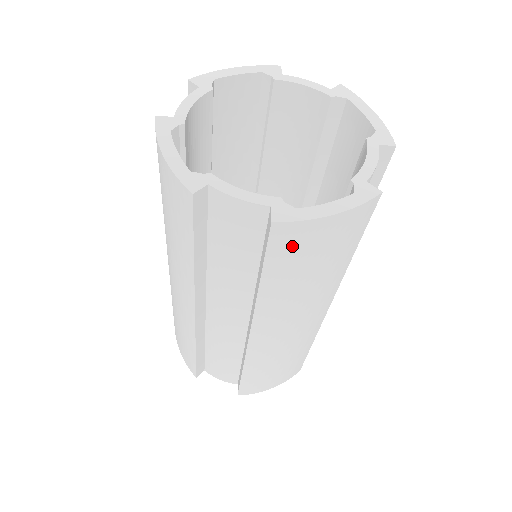
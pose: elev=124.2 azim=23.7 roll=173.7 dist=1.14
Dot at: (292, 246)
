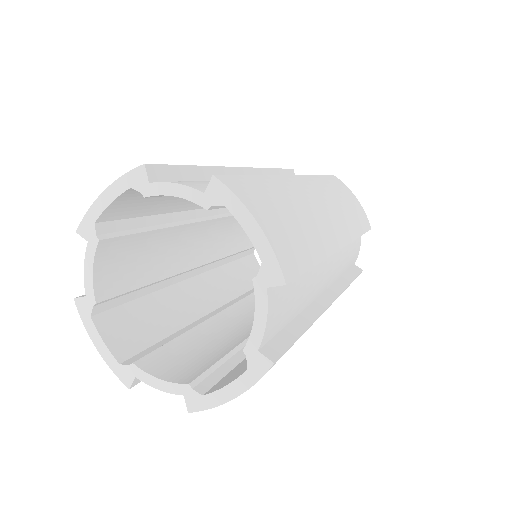
Dot at: occluded
